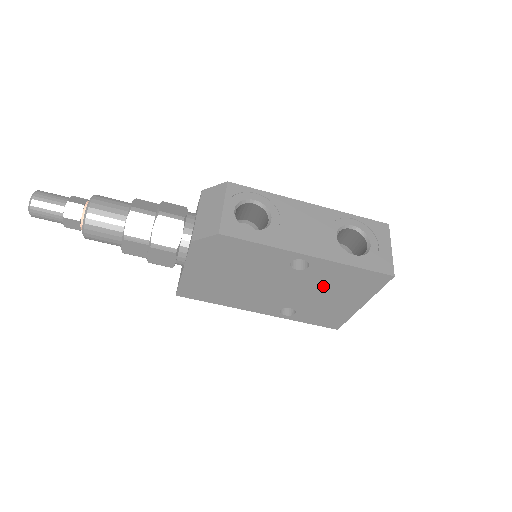
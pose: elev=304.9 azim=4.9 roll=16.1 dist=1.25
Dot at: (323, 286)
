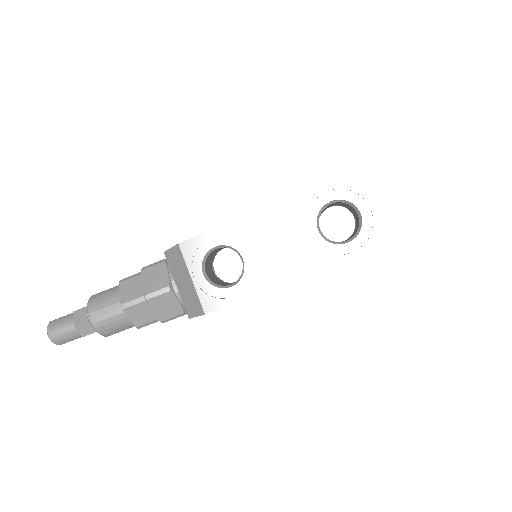
Dot at: occluded
